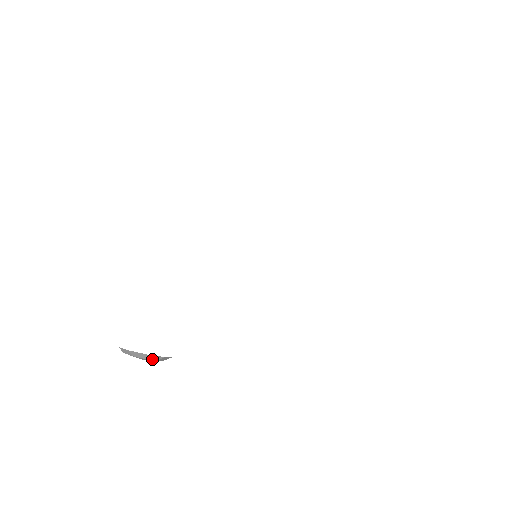
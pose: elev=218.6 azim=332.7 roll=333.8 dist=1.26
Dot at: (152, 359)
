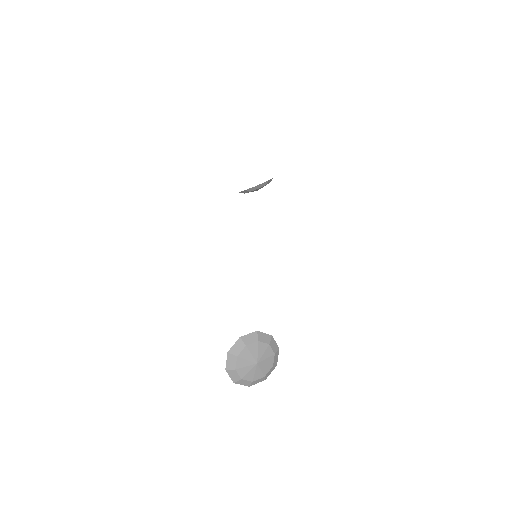
Dot at: (251, 342)
